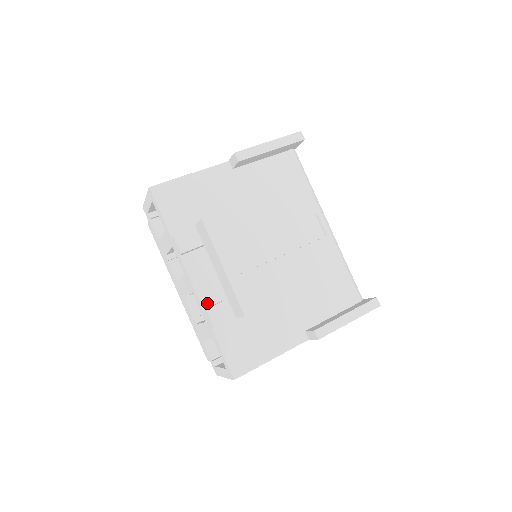
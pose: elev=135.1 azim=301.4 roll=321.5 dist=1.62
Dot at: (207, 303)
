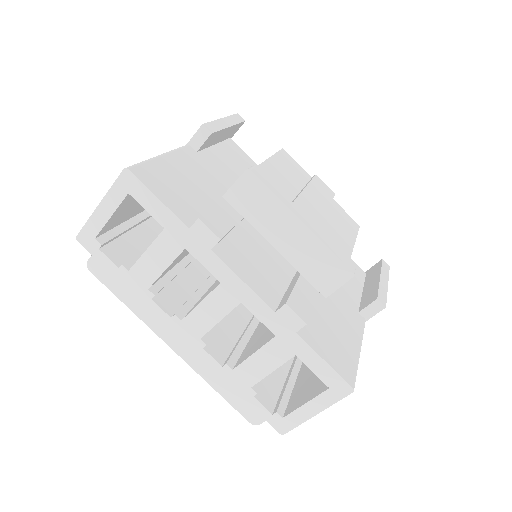
Dot at: (272, 303)
